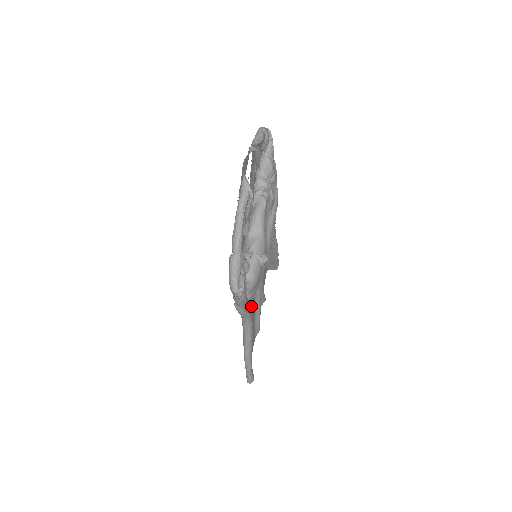
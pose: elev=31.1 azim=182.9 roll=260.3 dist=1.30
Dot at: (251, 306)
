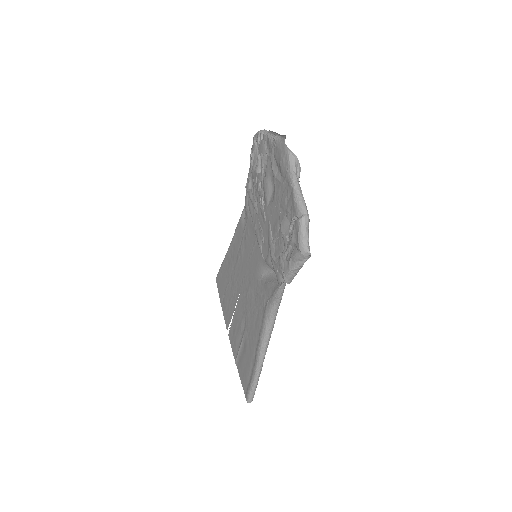
Dot at: (249, 313)
